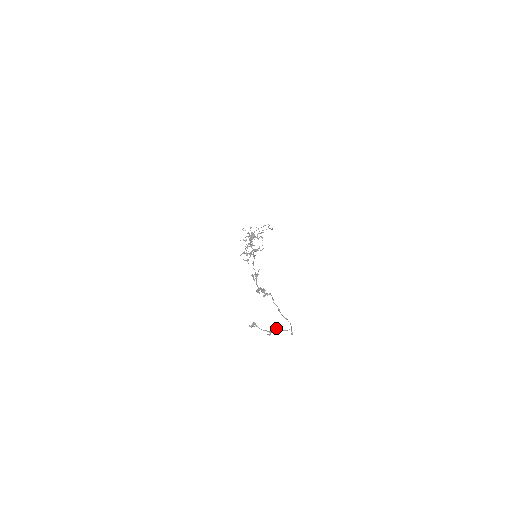
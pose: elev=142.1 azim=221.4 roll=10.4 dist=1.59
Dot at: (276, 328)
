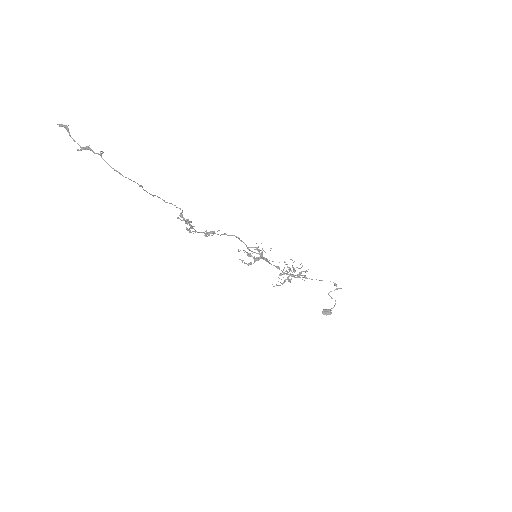
Dot at: (89, 145)
